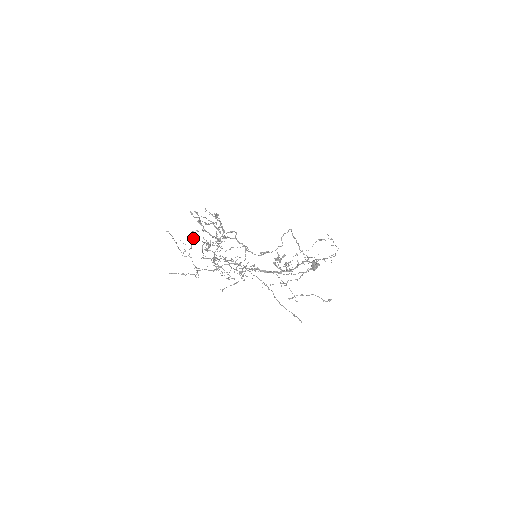
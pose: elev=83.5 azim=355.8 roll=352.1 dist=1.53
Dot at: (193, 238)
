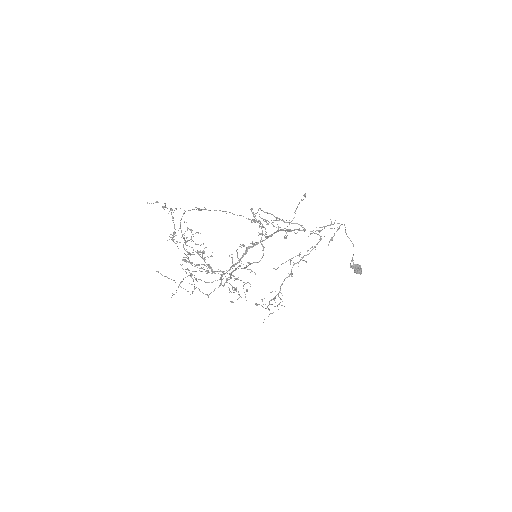
Dot at: occluded
